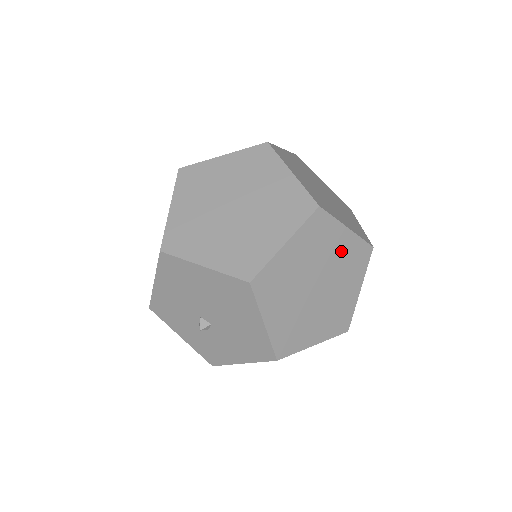
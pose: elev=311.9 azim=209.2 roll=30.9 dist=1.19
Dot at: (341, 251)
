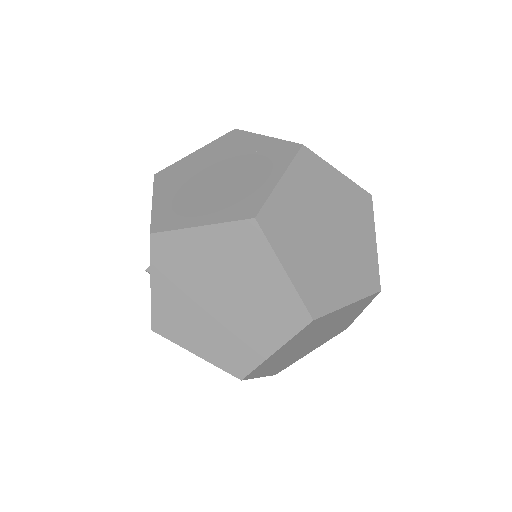
Dot at: (255, 151)
